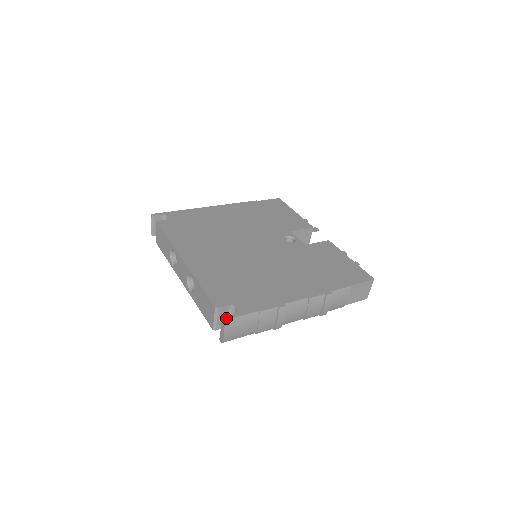
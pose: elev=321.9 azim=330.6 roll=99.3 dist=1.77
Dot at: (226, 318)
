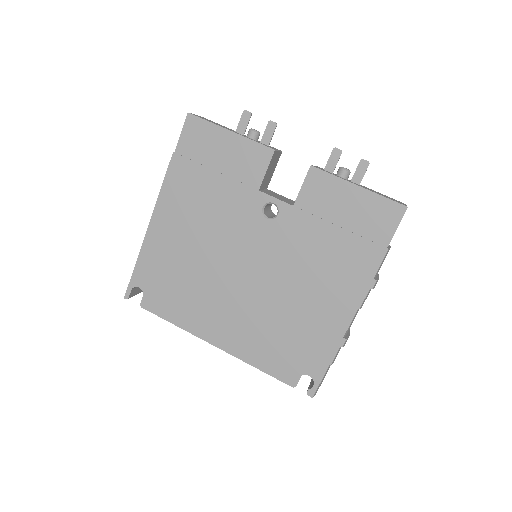
Dot at: (312, 395)
